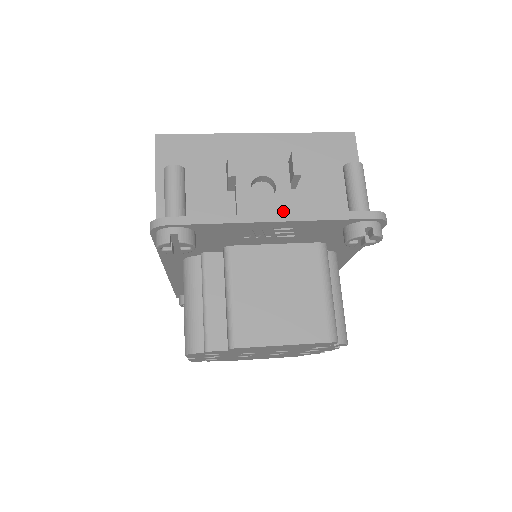
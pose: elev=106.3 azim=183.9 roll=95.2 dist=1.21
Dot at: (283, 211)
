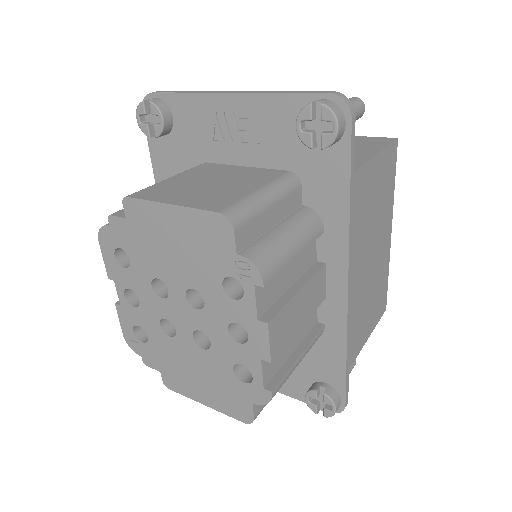
Dot at: occluded
